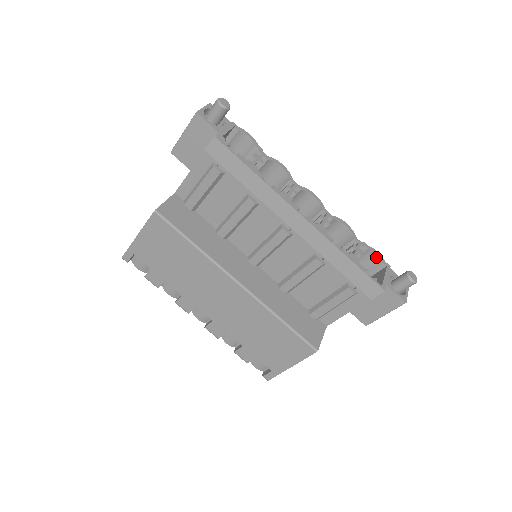
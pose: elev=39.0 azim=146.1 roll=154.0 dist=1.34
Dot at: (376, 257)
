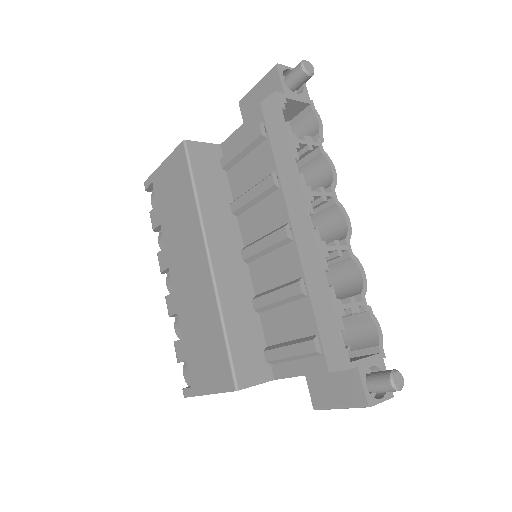
Dot at: (375, 335)
